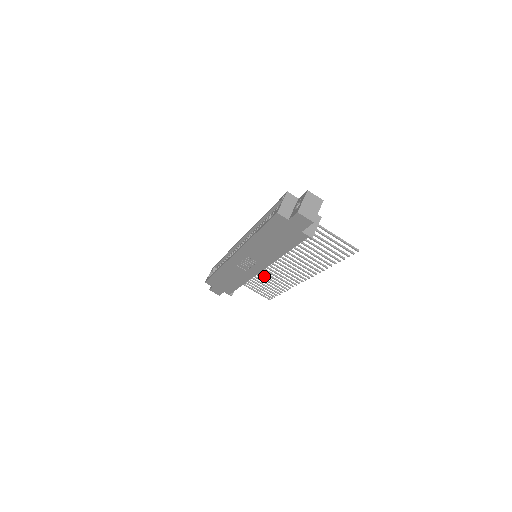
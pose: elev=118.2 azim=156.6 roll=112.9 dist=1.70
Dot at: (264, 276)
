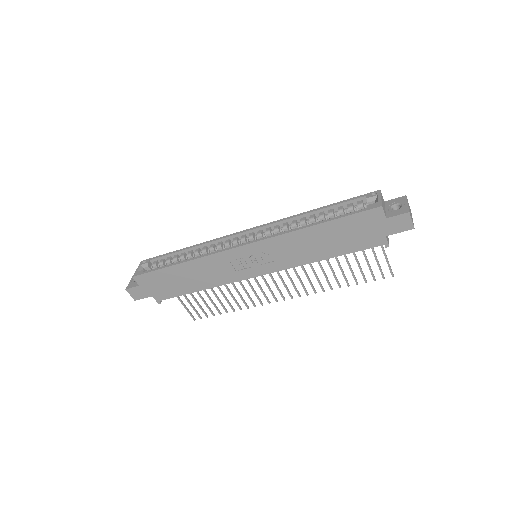
Dot at: (226, 286)
